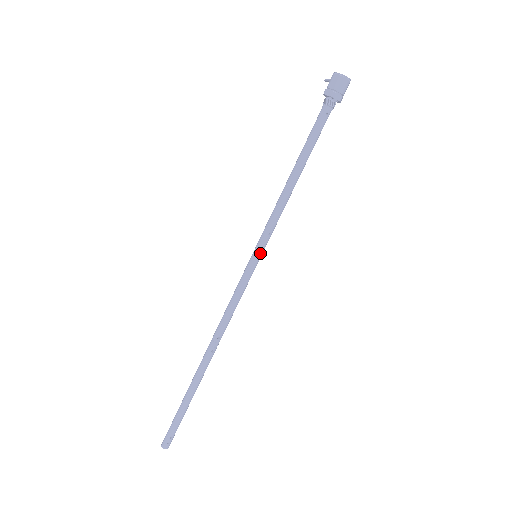
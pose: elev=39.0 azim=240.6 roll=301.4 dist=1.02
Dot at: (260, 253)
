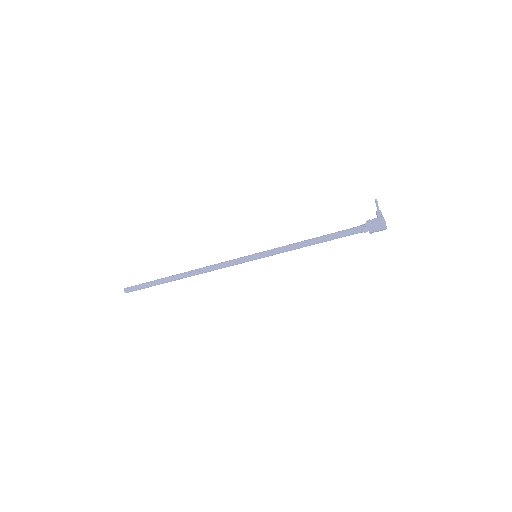
Dot at: (260, 258)
